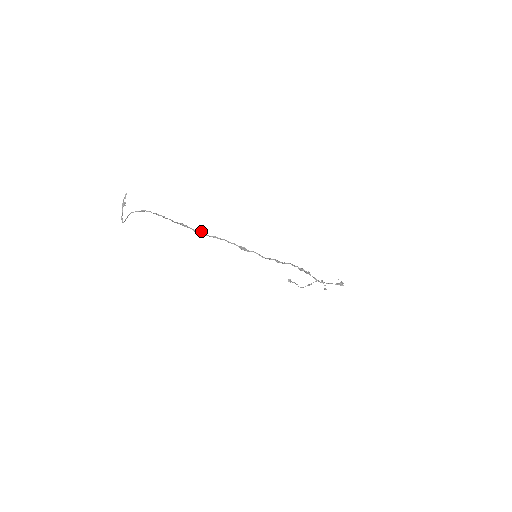
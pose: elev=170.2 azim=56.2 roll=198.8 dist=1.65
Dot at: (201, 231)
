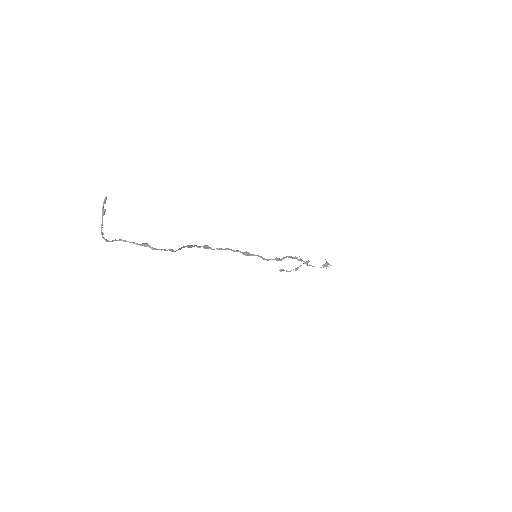
Dot at: (206, 246)
